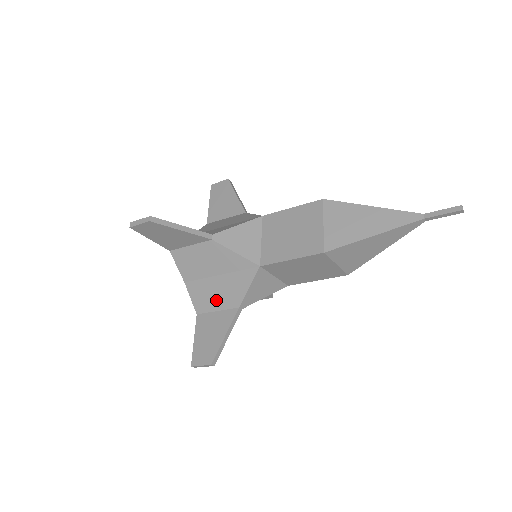
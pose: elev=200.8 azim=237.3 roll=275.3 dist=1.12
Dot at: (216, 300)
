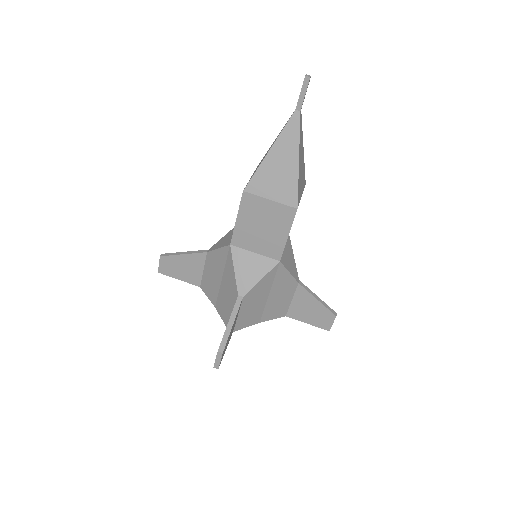
Dot at: (229, 304)
